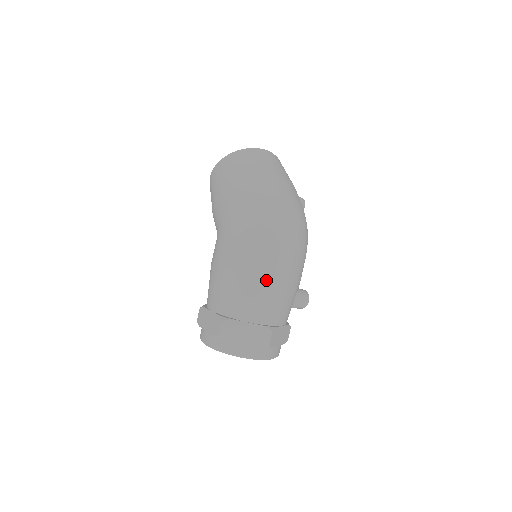
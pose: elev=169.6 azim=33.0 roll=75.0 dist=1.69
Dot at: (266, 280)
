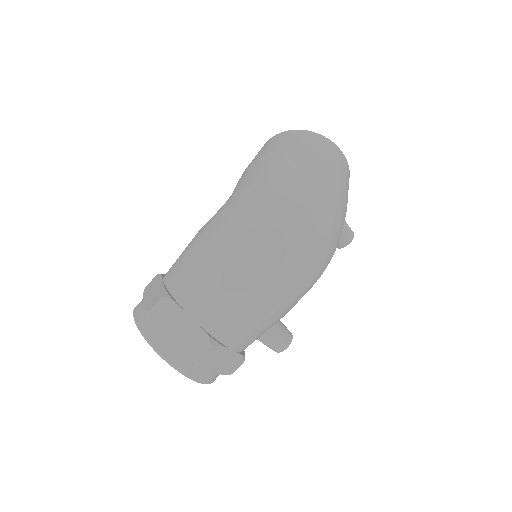
Dot at: (240, 279)
